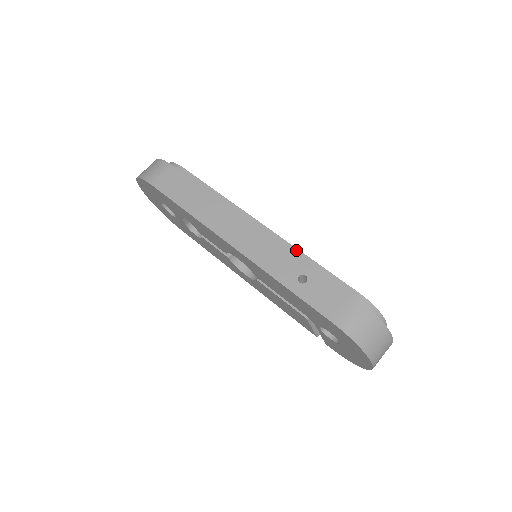
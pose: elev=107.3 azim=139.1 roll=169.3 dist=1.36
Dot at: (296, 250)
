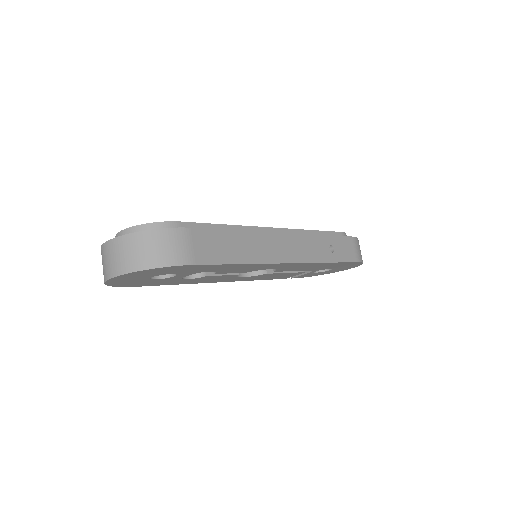
Dot at: (304, 231)
